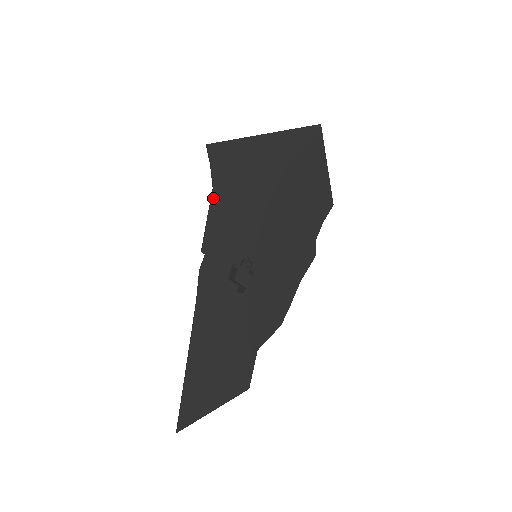
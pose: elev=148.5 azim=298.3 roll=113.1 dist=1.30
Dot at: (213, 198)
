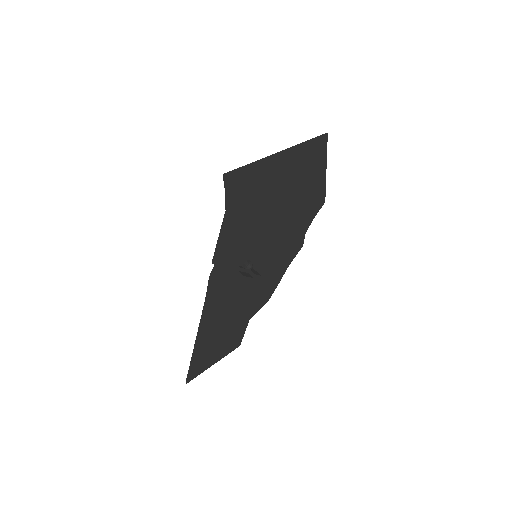
Dot at: (225, 220)
